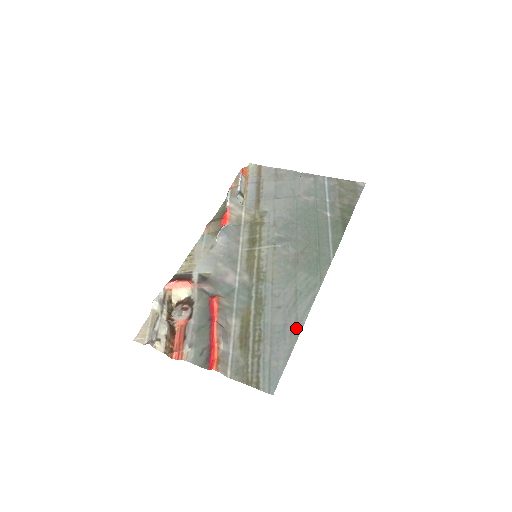
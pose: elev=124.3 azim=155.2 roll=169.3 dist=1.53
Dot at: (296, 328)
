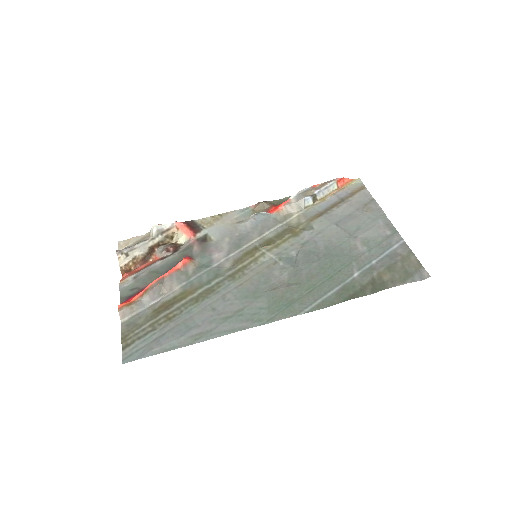
Dot at: (200, 336)
